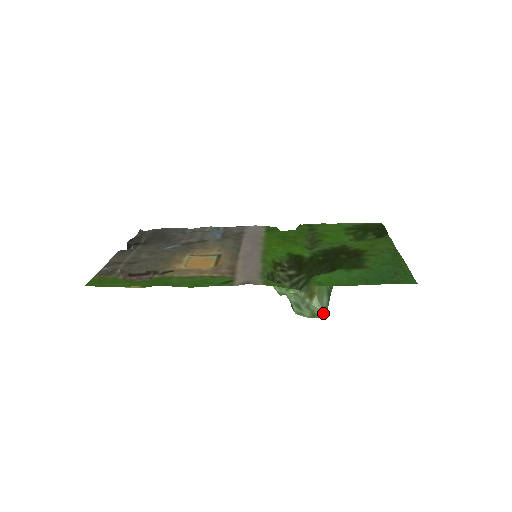
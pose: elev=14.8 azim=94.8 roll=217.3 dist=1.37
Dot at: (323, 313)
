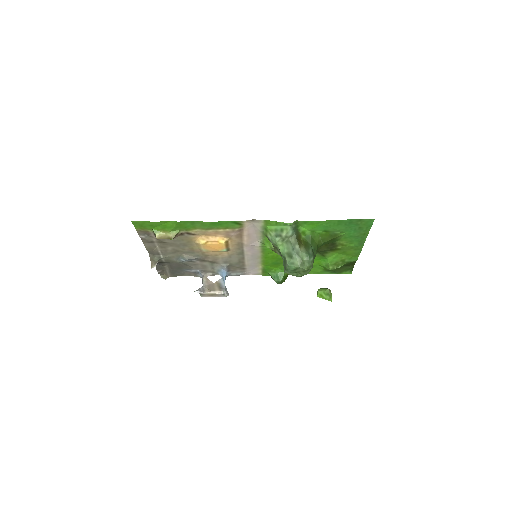
Dot at: (310, 267)
